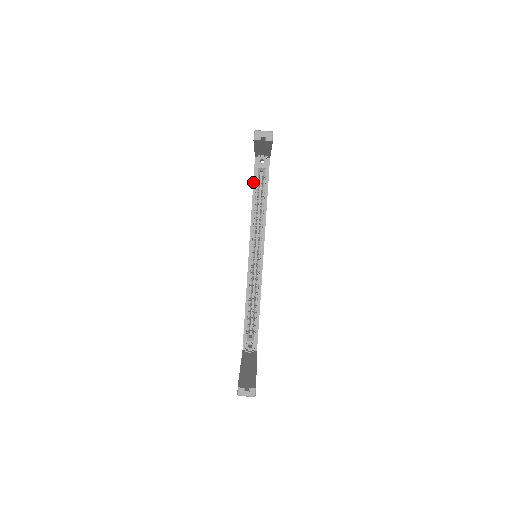
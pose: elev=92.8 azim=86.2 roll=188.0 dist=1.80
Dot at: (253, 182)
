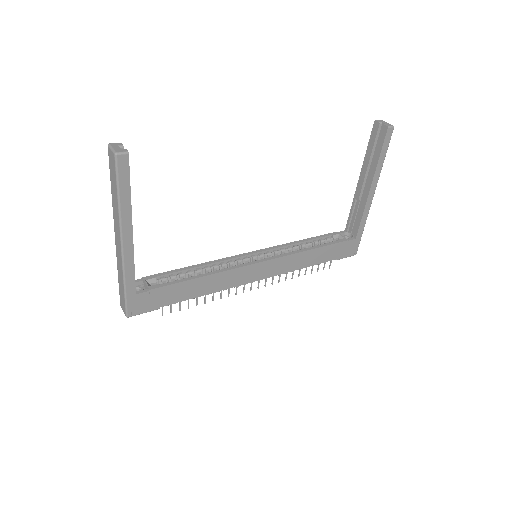
Dot at: occluded
